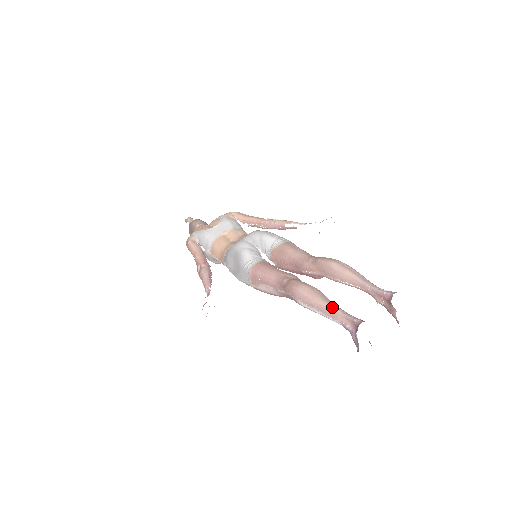
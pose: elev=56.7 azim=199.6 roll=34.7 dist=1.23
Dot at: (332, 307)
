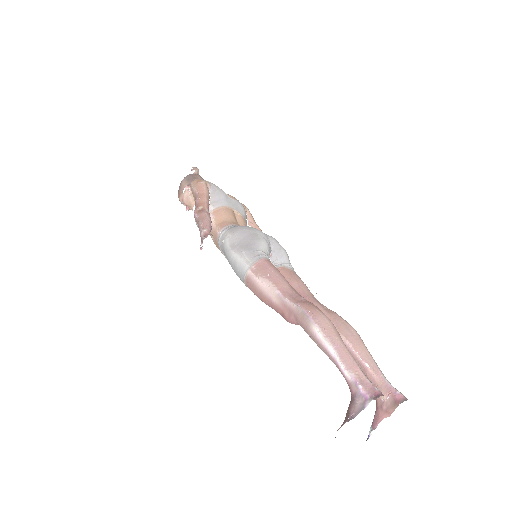
Dot at: occluded
